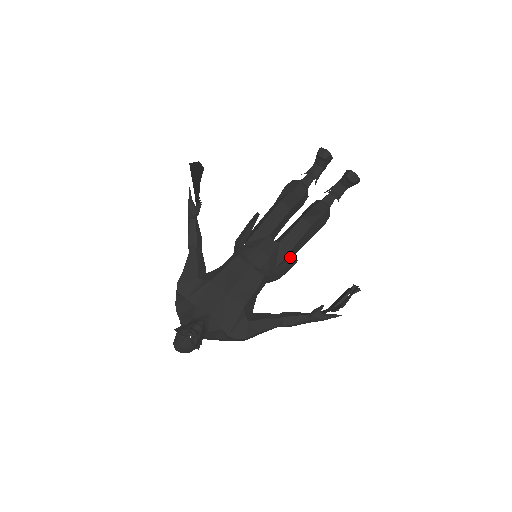
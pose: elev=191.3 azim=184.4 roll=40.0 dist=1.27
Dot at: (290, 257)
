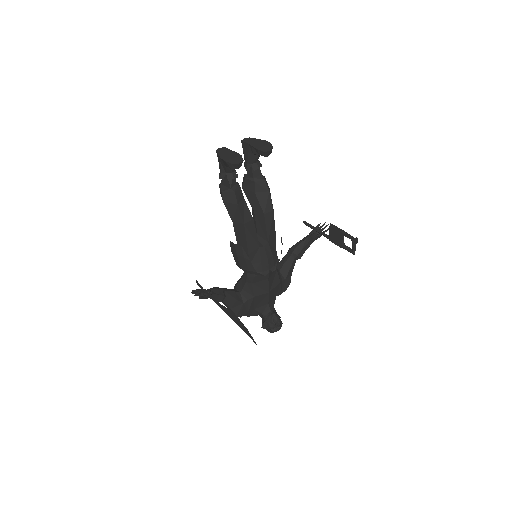
Dot at: occluded
